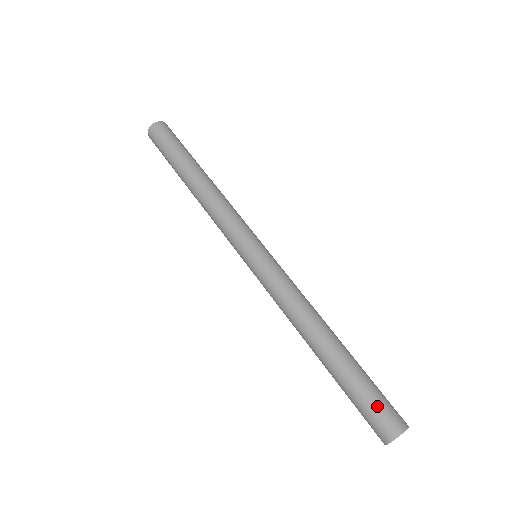
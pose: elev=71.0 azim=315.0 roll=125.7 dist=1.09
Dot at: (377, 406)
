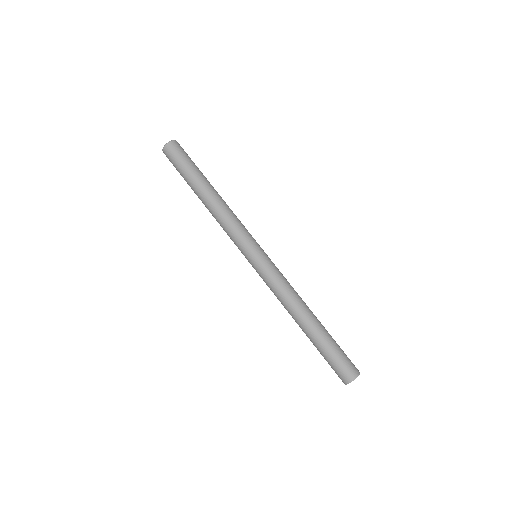
Dot at: (335, 366)
